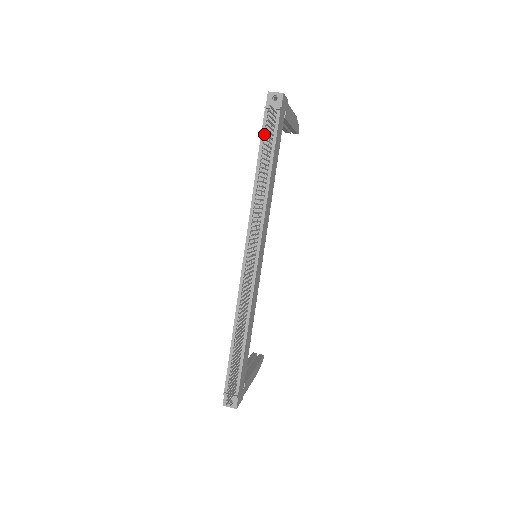
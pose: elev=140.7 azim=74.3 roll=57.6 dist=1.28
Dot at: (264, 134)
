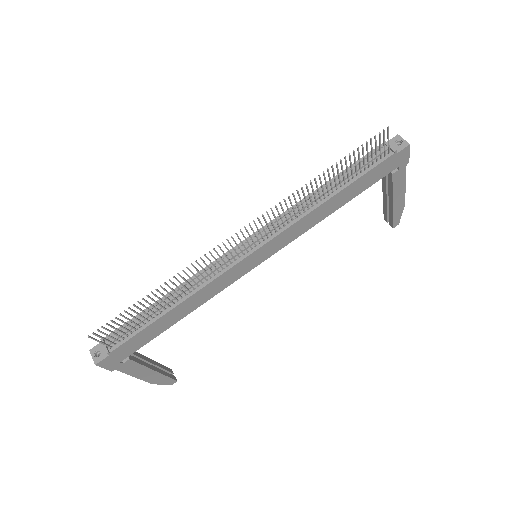
Dot at: (362, 161)
